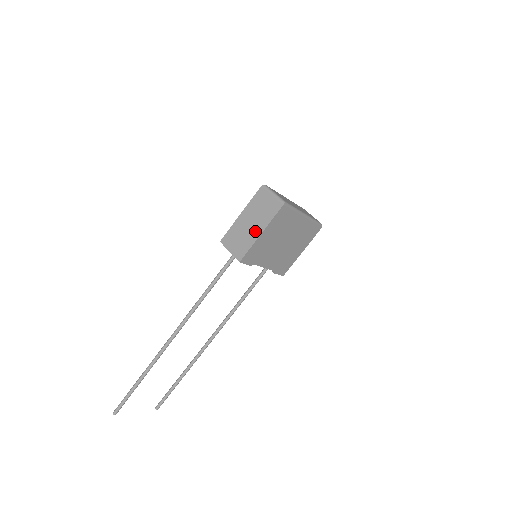
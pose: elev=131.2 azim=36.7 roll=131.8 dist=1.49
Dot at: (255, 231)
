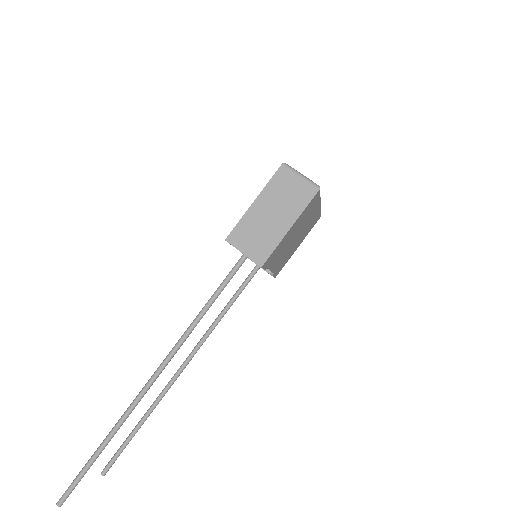
Dot at: (281, 225)
